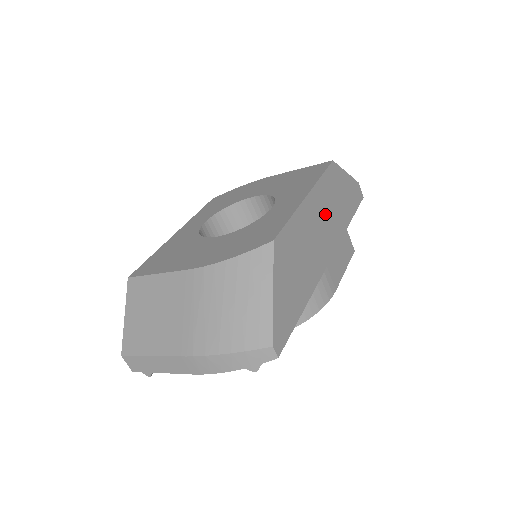
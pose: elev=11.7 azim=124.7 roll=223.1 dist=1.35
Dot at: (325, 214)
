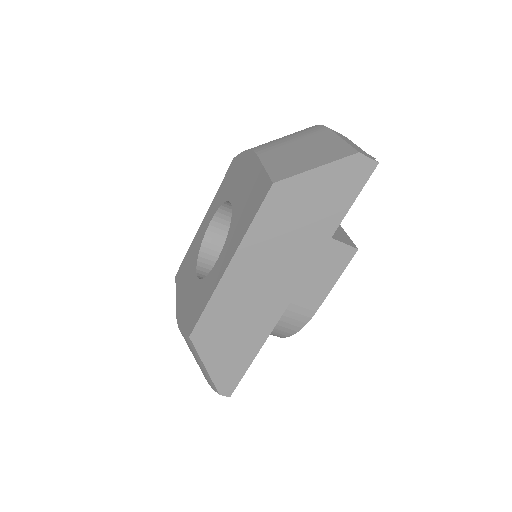
Dot at: (271, 259)
